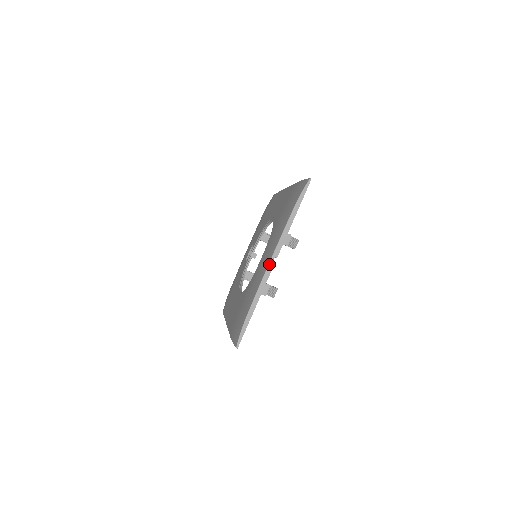
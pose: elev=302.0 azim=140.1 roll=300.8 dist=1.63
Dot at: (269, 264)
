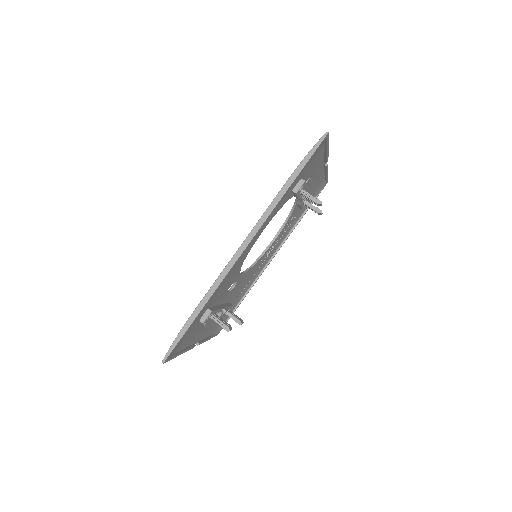
Dot at: occluded
